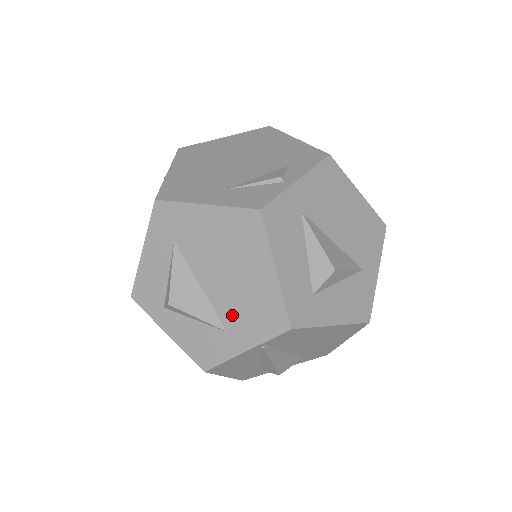
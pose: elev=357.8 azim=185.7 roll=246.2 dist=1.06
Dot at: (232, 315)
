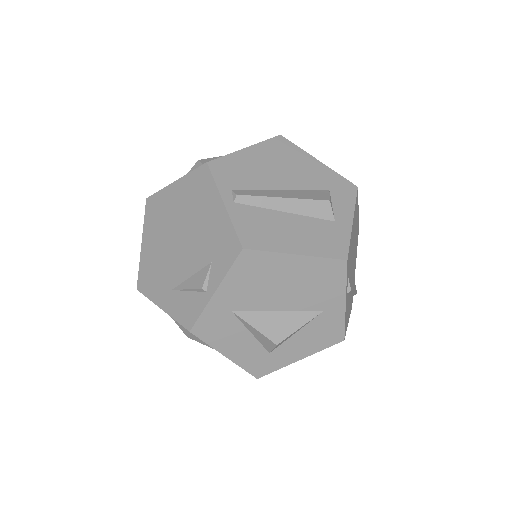
Dot at: occluded
